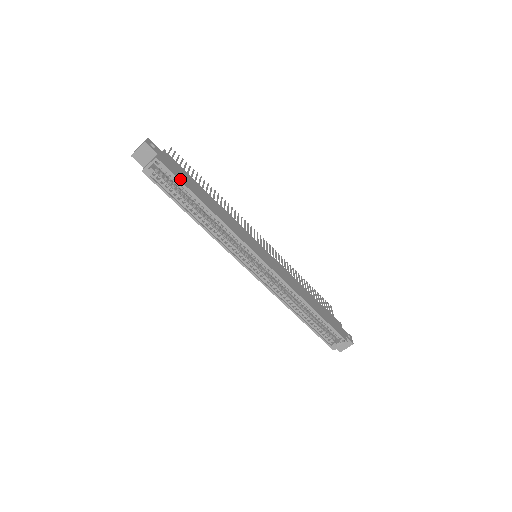
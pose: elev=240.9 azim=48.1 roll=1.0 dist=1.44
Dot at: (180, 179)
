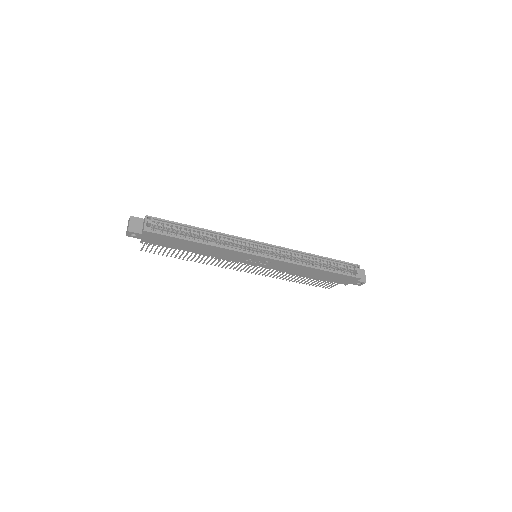
Dot at: (171, 222)
